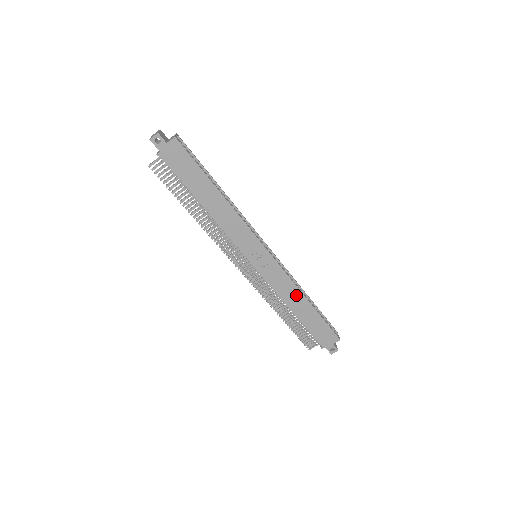
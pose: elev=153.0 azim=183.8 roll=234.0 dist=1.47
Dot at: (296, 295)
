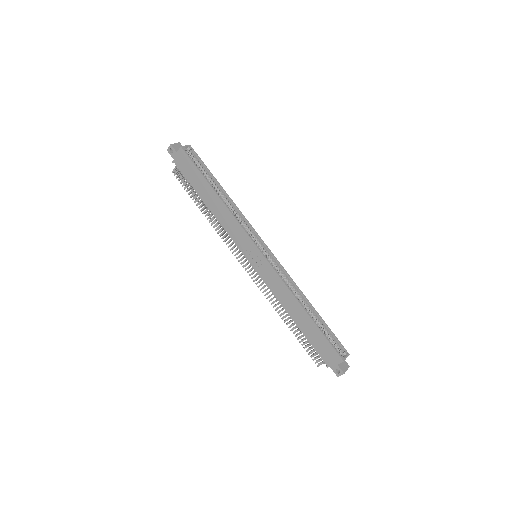
Dot at: (292, 300)
